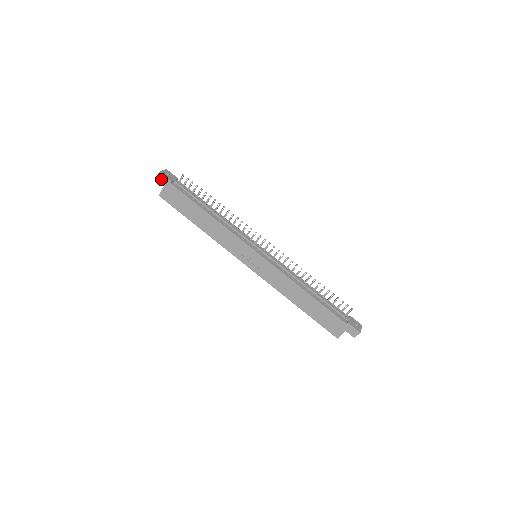
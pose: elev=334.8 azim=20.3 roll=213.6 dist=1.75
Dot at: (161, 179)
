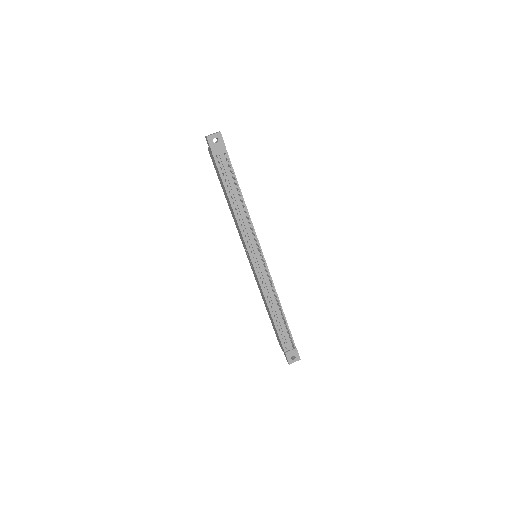
Dot at: (208, 142)
